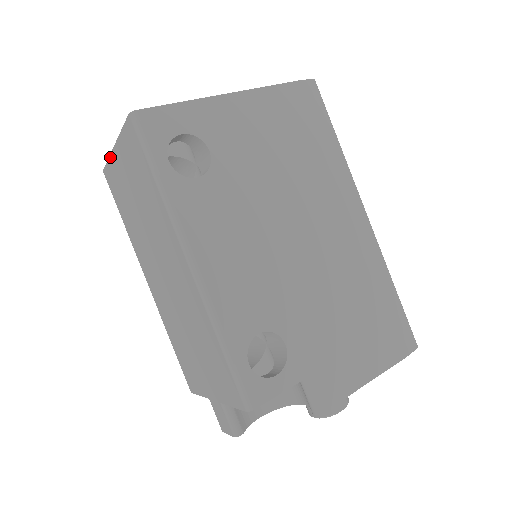
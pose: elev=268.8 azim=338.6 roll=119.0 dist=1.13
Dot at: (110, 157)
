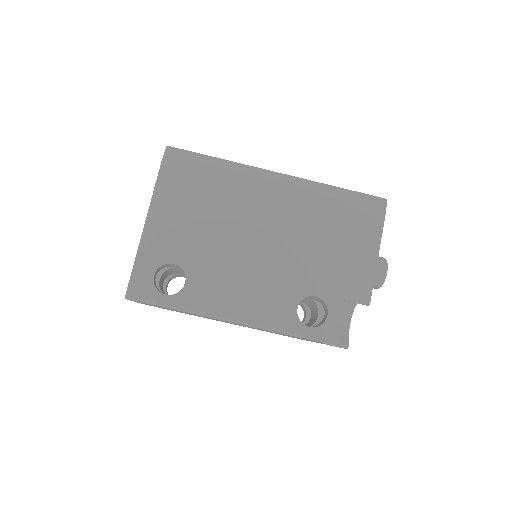
Dot at: occluded
